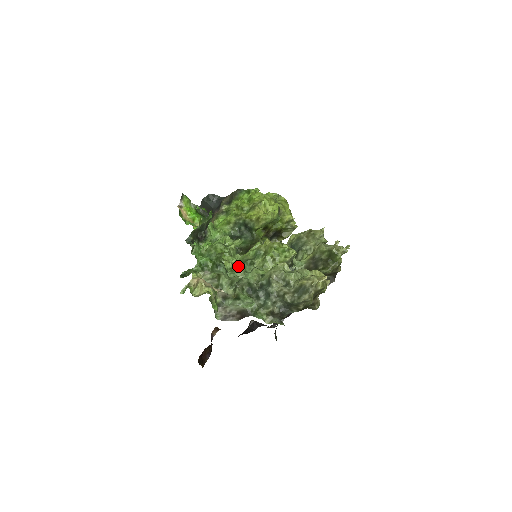
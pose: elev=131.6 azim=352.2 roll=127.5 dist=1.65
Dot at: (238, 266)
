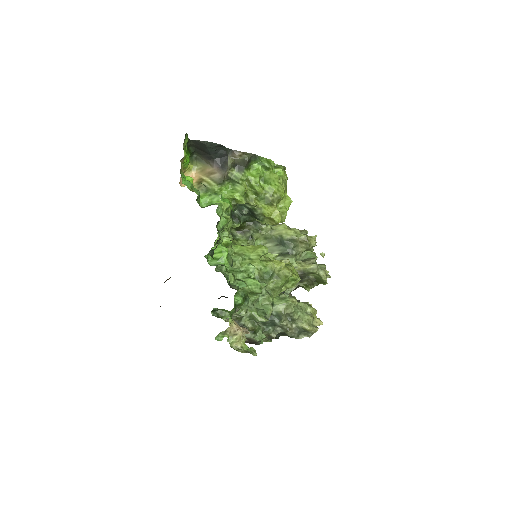
Dot at: occluded
